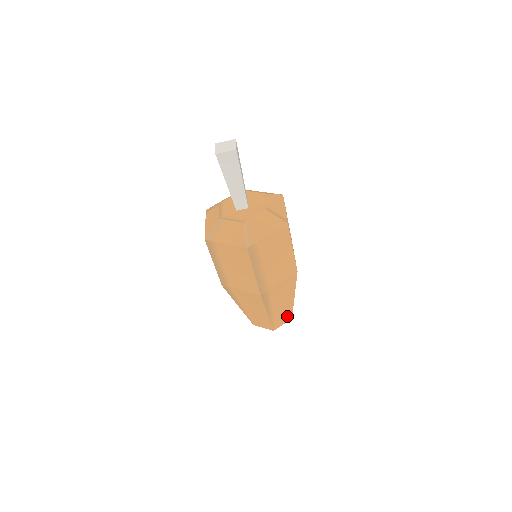
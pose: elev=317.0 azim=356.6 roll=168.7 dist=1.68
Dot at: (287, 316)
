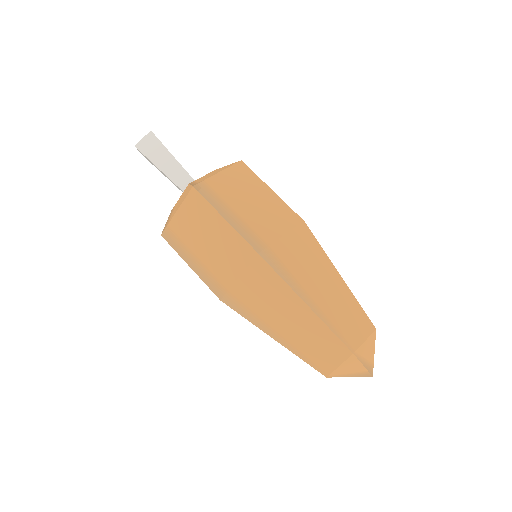
Dot at: (359, 321)
